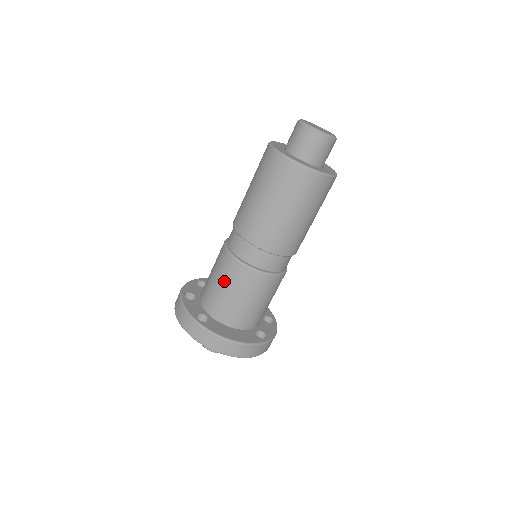
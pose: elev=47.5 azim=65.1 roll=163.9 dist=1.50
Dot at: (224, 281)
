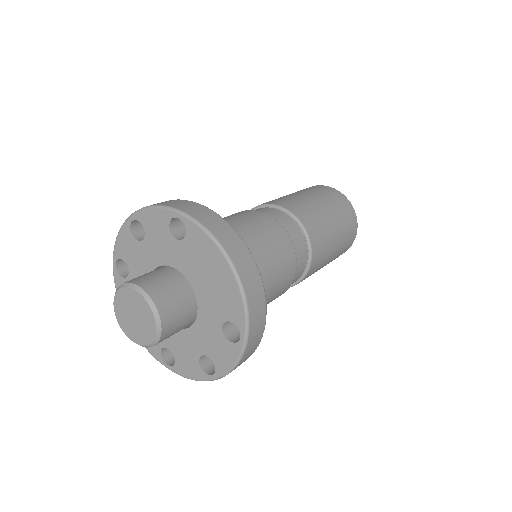
Dot at: (240, 220)
